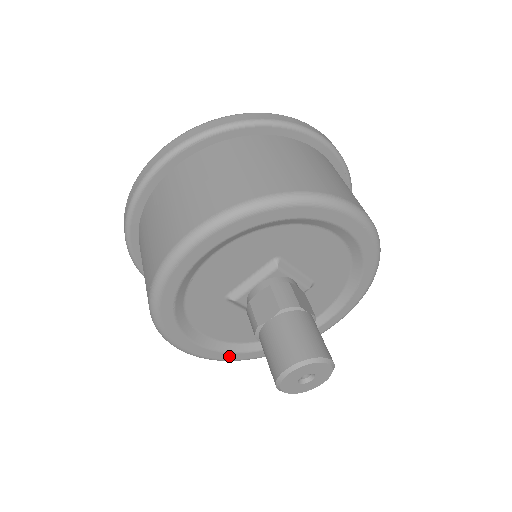
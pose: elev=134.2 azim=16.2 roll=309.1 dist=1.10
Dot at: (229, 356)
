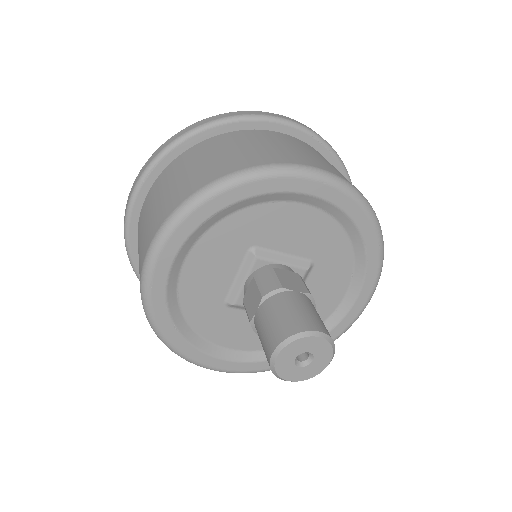
Dot at: occluded
